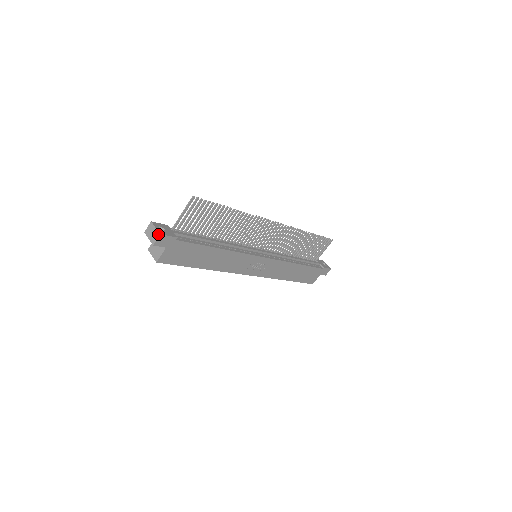
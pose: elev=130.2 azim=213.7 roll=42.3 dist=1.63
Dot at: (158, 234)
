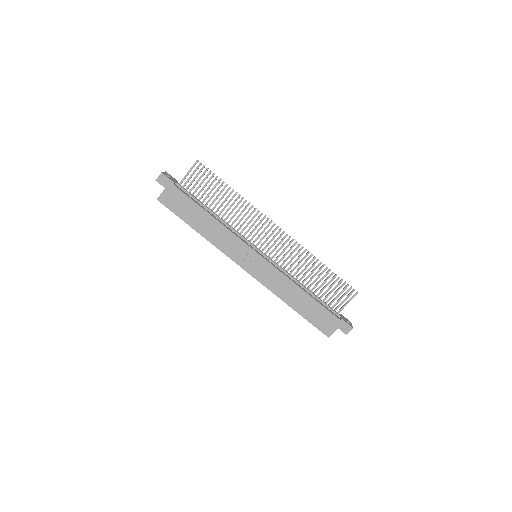
Dot at: (161, 173)
